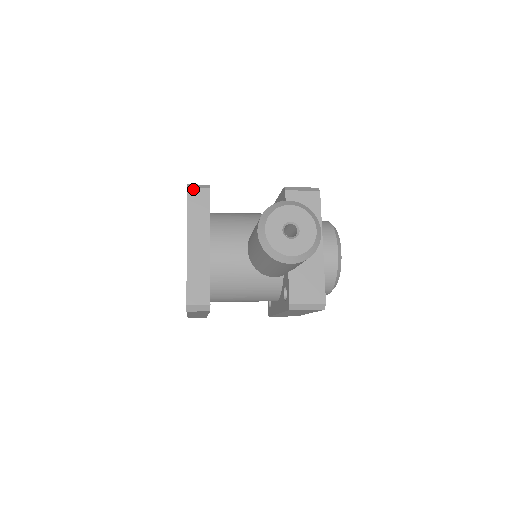
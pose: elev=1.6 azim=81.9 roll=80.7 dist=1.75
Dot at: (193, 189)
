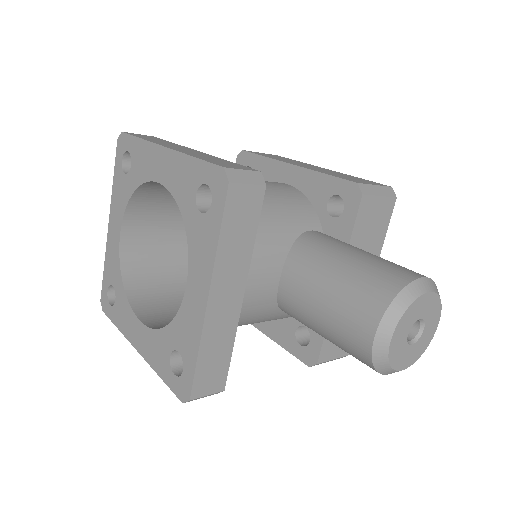
Dot at: (239, 186)
